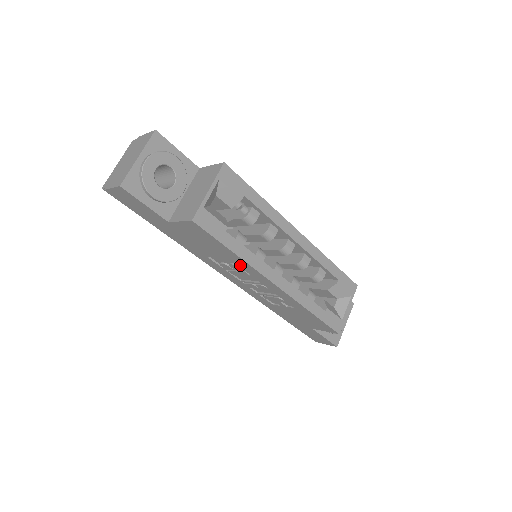
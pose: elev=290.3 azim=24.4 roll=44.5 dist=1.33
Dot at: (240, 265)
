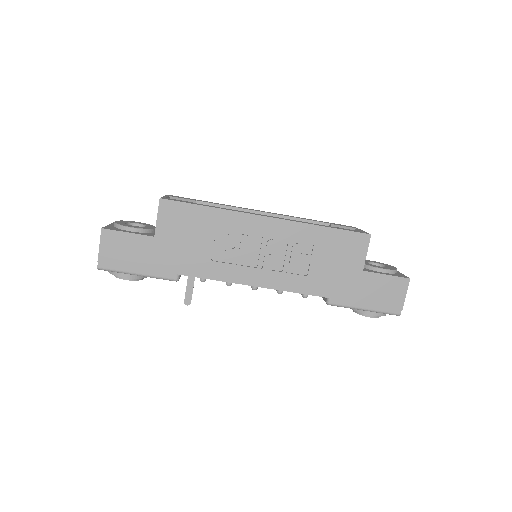
Dot at: (230, 226)
